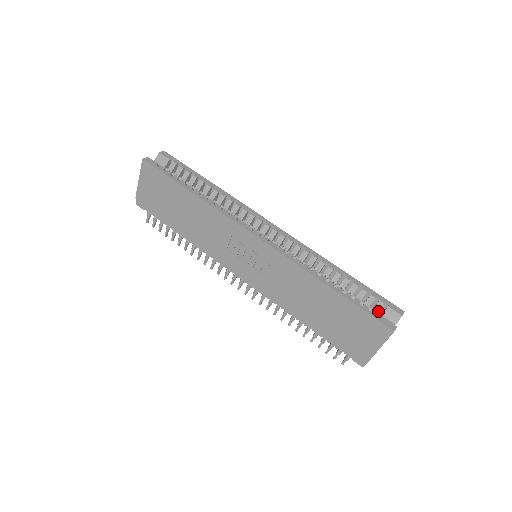
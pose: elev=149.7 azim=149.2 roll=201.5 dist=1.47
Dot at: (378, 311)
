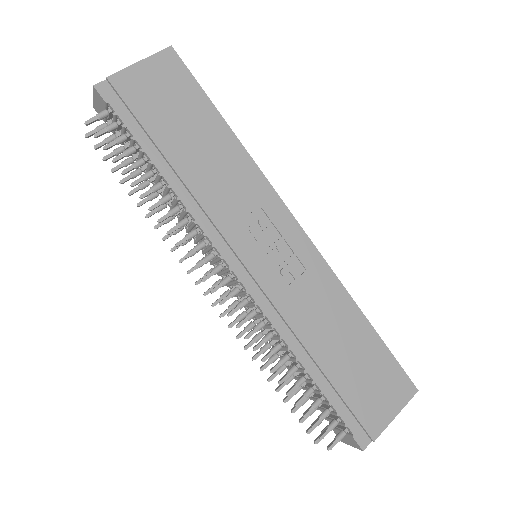
Dot at: occluded
